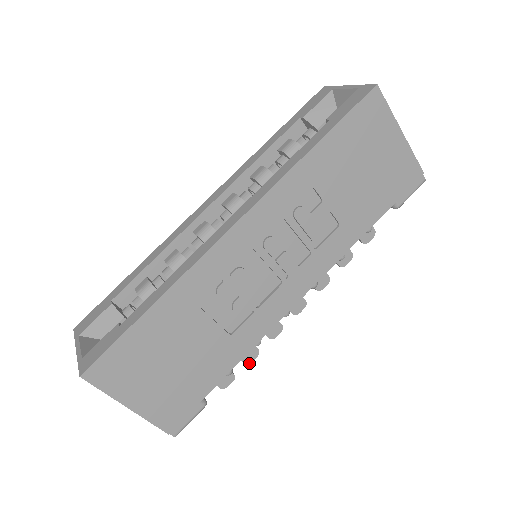
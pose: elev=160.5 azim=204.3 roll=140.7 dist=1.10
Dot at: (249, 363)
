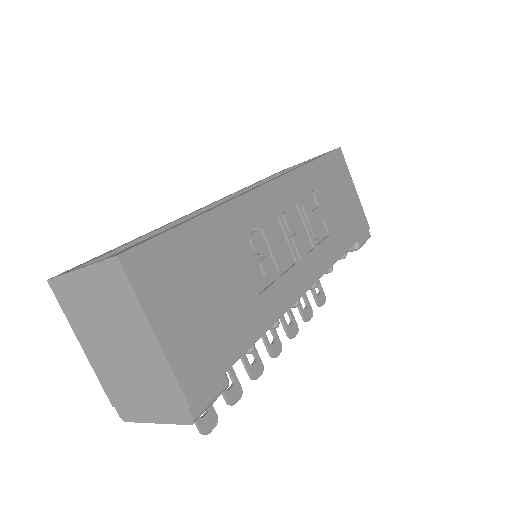
Dot at: (232, 405)
